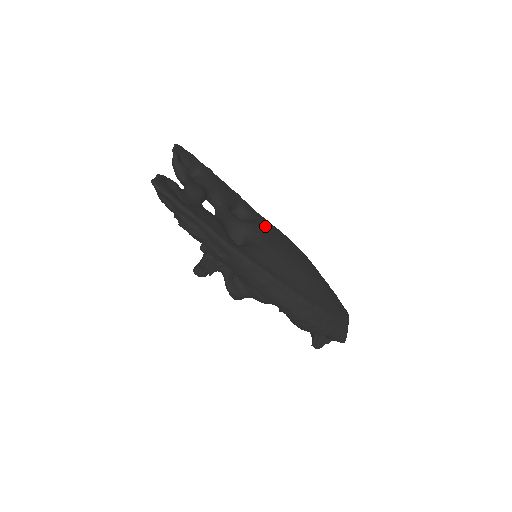
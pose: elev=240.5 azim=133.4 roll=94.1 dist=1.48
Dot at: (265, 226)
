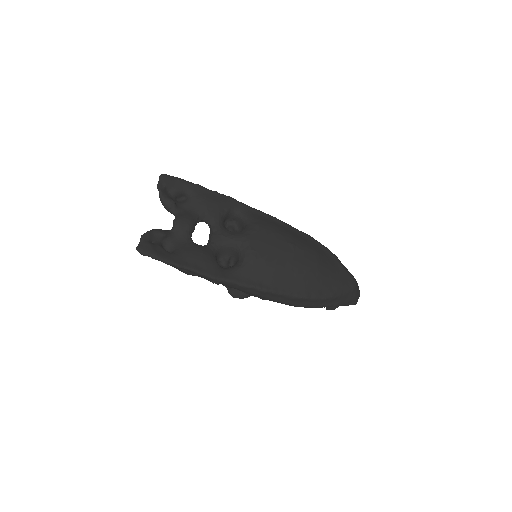
Dot at: (255, 235)
